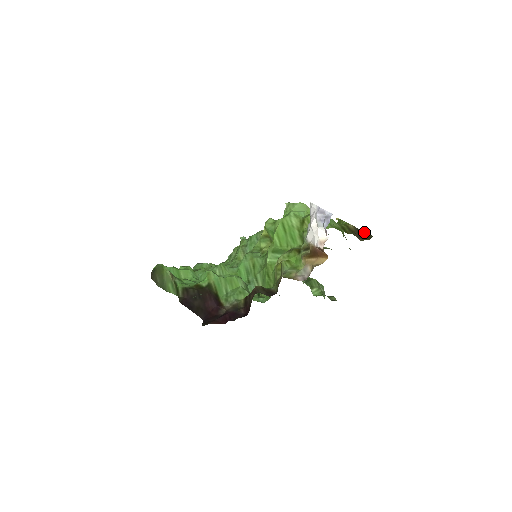
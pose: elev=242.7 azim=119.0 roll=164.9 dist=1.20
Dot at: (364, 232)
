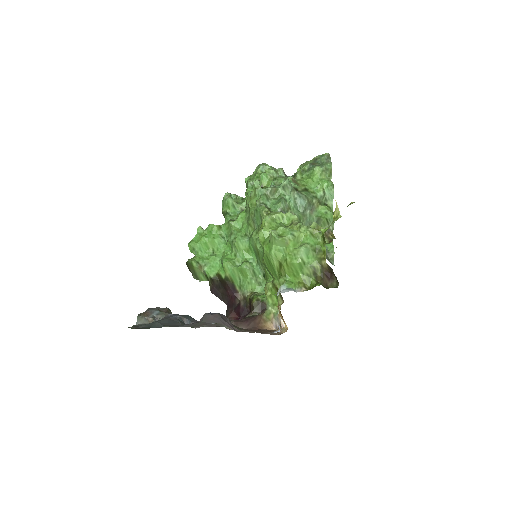
Dot at: (334, 275)
